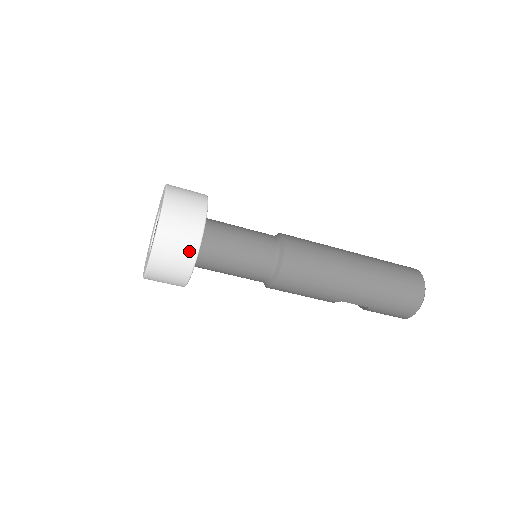
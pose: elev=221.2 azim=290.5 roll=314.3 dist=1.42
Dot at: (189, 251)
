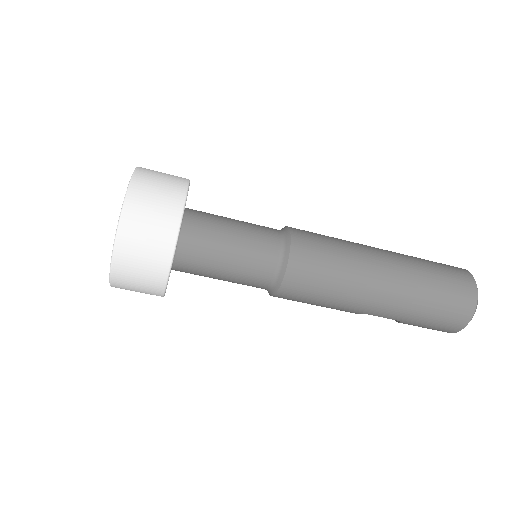
Dot at: (160, 260)
